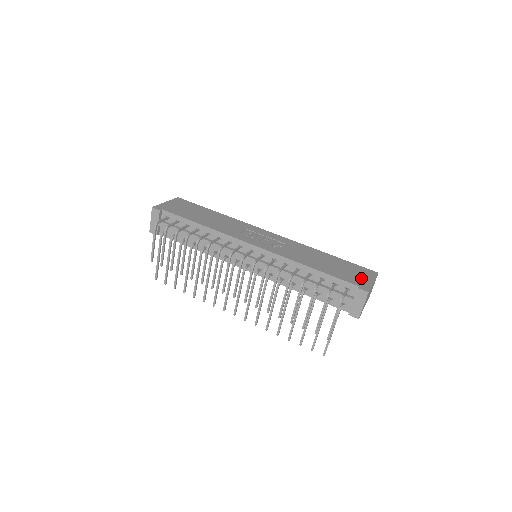
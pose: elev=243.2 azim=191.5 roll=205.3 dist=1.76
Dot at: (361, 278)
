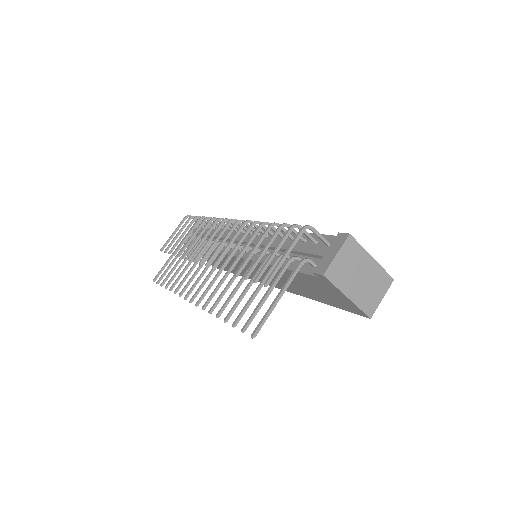
Dot at: occluded
